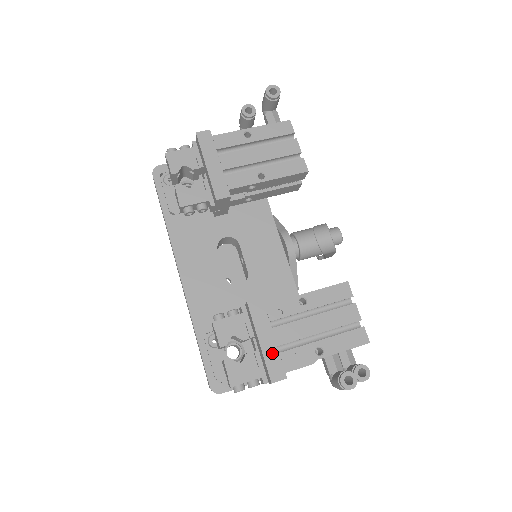
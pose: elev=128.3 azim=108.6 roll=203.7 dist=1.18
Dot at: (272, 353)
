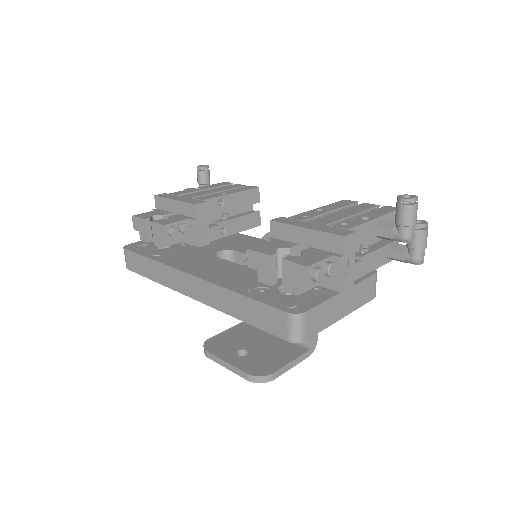
Dot at: (324, 228)
